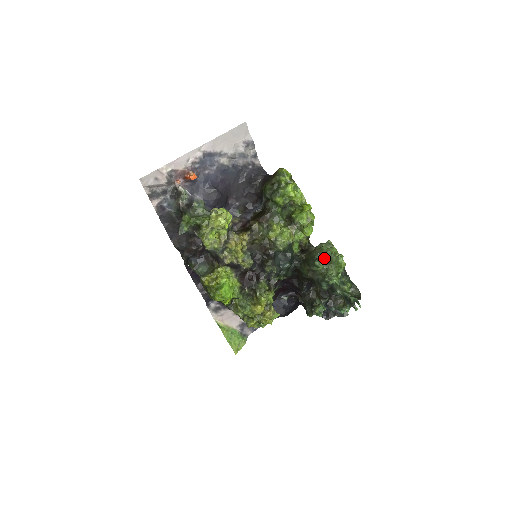
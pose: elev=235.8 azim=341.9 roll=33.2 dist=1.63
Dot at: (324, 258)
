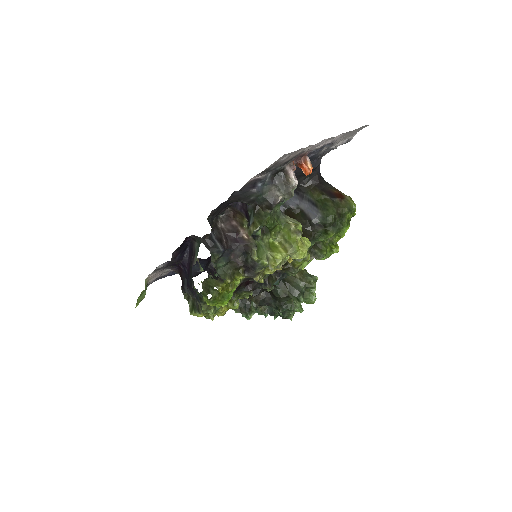
Dot at: occluded
